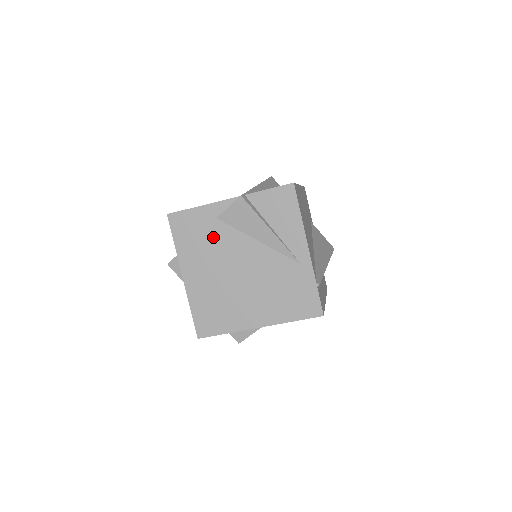
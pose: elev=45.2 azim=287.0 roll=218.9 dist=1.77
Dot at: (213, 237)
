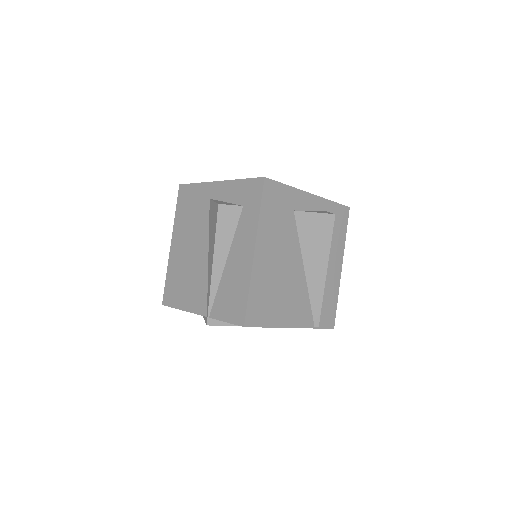
Dot at: occluded
